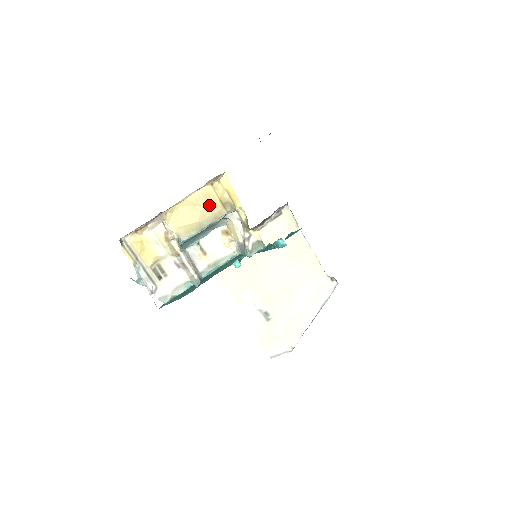
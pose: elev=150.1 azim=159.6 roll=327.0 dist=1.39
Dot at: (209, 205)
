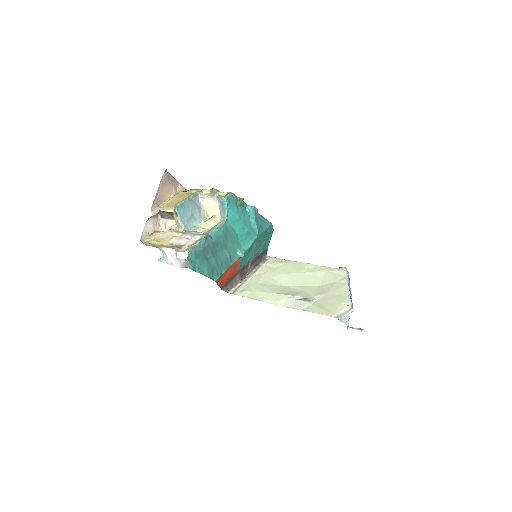
Dot at: (184, 196)
